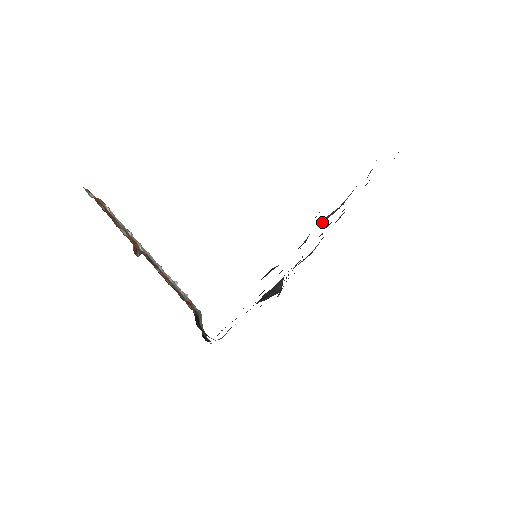
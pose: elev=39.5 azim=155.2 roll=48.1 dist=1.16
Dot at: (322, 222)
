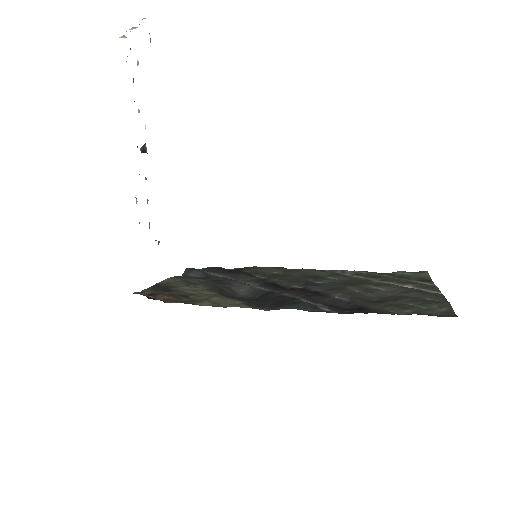
Dot at: (353, 290)
